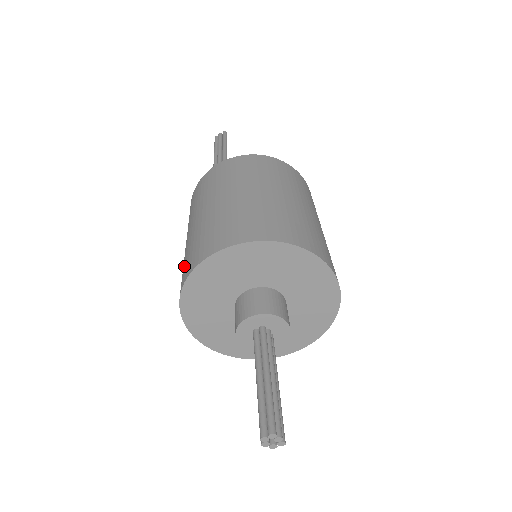
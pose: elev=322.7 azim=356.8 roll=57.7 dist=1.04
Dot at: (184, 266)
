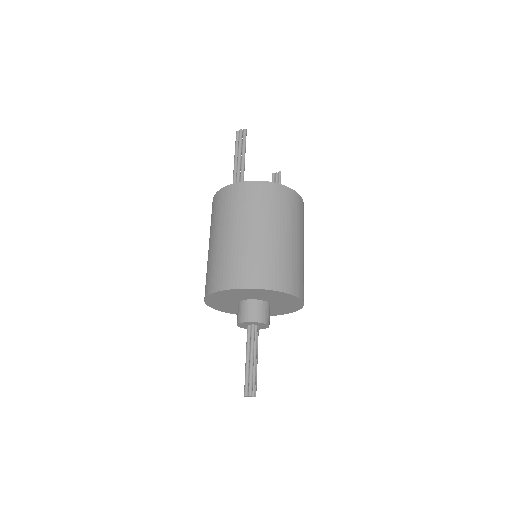
Dot at: (209, 275)
